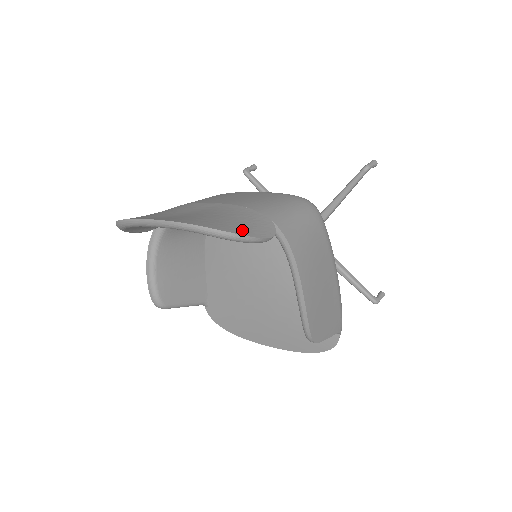
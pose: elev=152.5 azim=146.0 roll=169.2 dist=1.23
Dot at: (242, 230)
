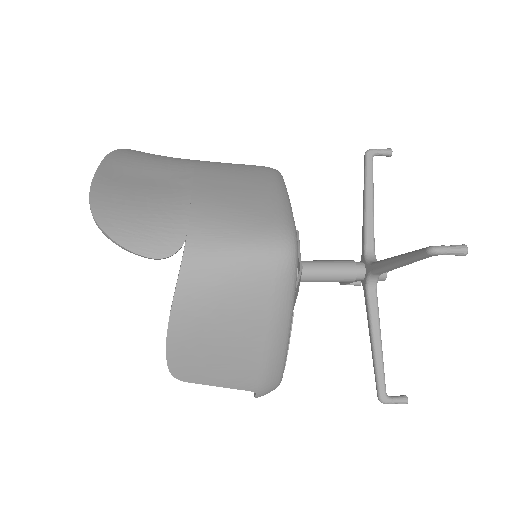
Dot at: (122, 233)
